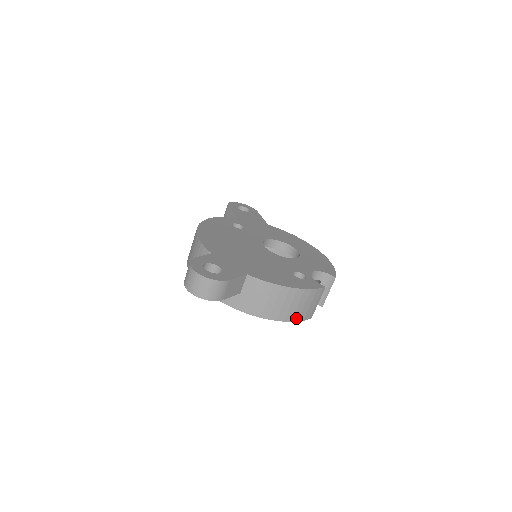
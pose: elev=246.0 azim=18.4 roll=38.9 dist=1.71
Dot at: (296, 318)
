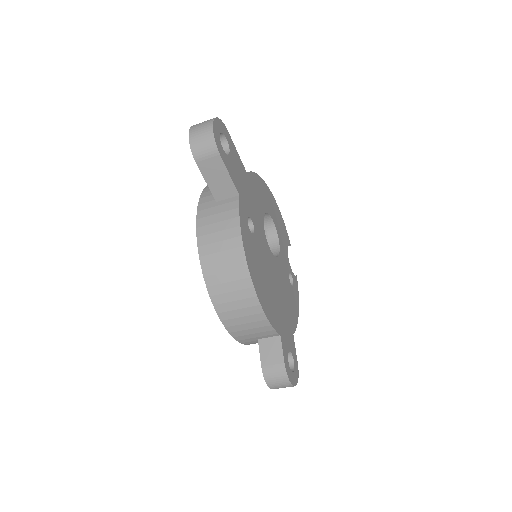
Dot at: occluded
